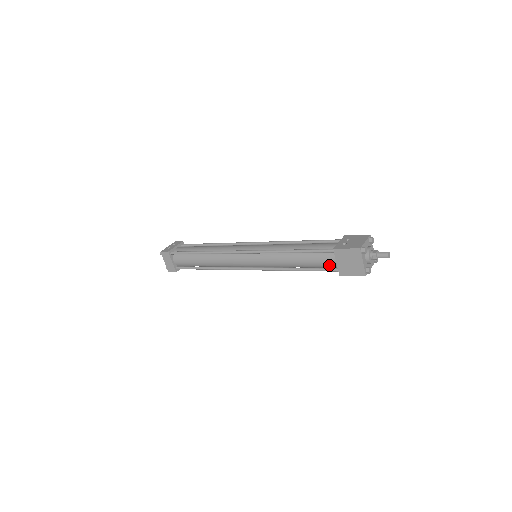
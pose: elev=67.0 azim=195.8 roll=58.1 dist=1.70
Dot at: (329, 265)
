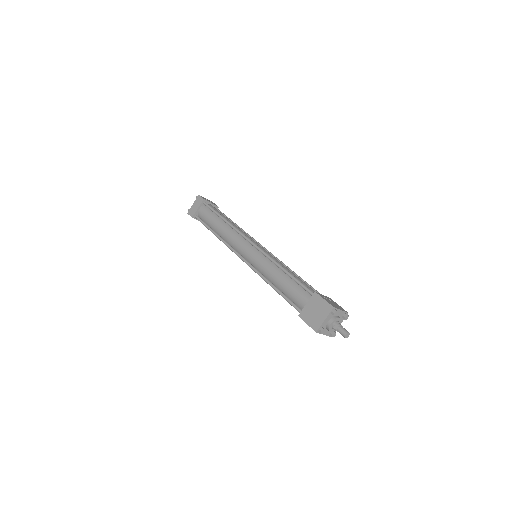
Dot at: (299, 303)
